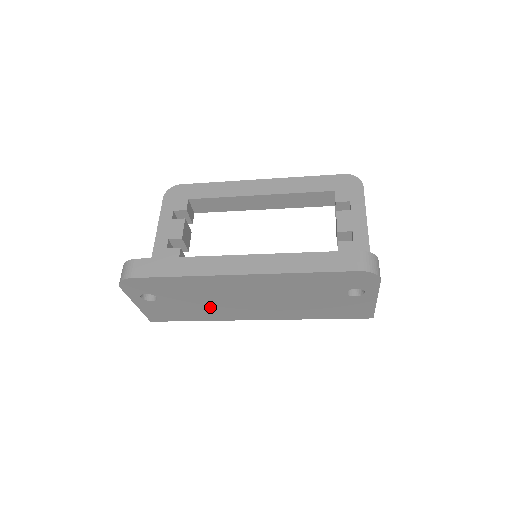
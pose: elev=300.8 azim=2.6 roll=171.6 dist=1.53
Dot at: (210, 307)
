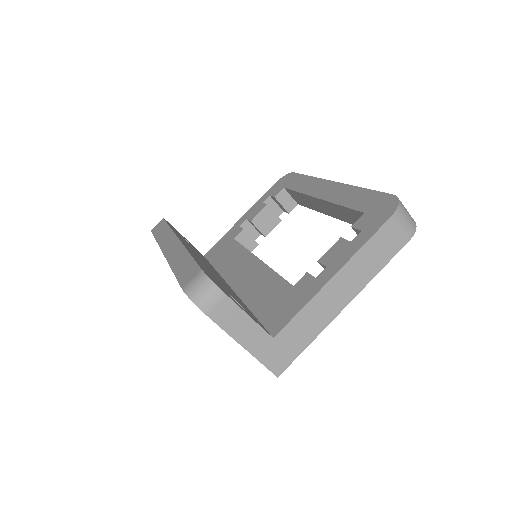
Dot at: occluded
